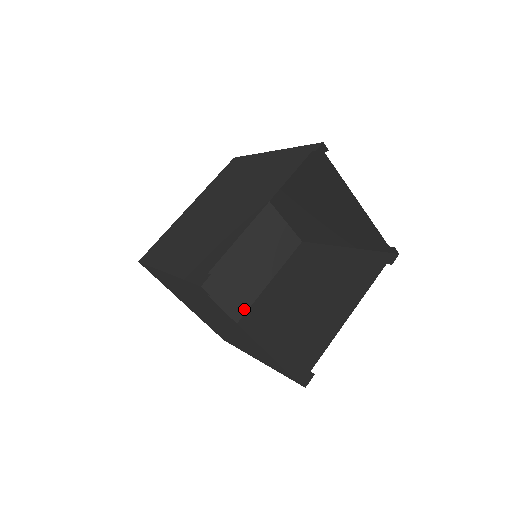
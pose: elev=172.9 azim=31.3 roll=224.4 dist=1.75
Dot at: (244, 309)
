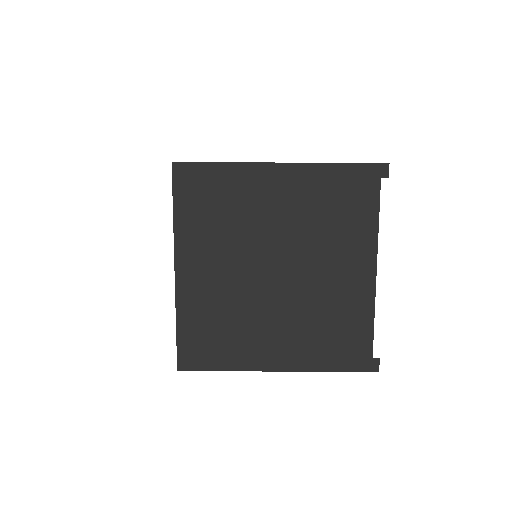
Dot at: occluded
